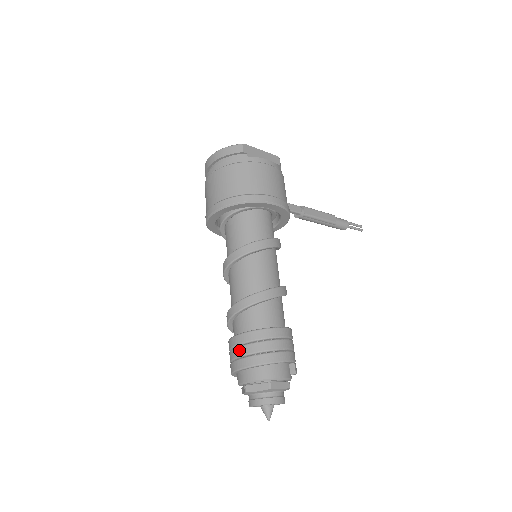
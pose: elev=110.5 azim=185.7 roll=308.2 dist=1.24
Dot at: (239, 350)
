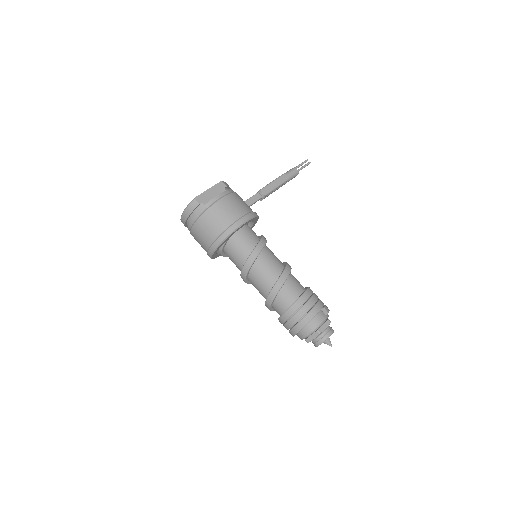
Dot at: (288, 324)
